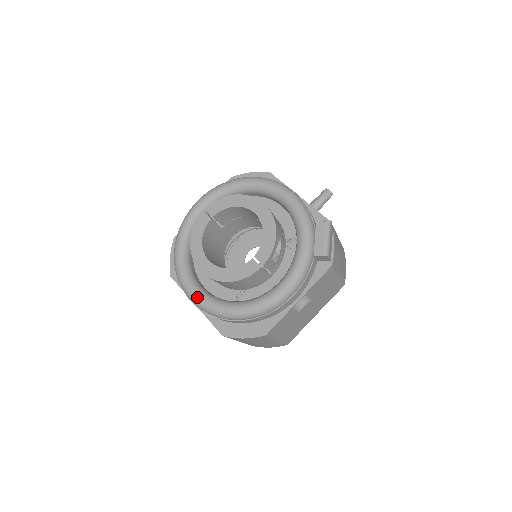
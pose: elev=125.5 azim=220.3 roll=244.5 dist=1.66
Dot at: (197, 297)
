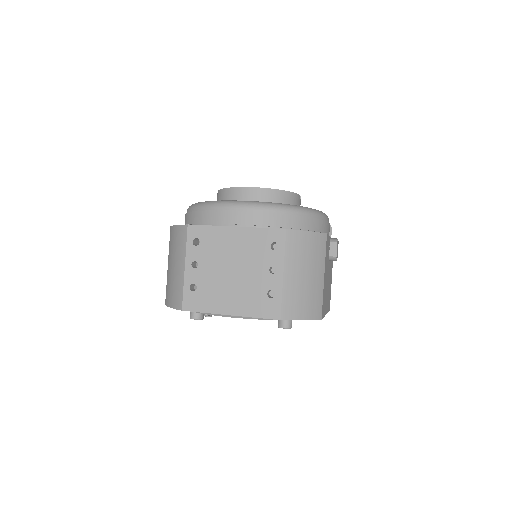
Dot at: (250, 201)
